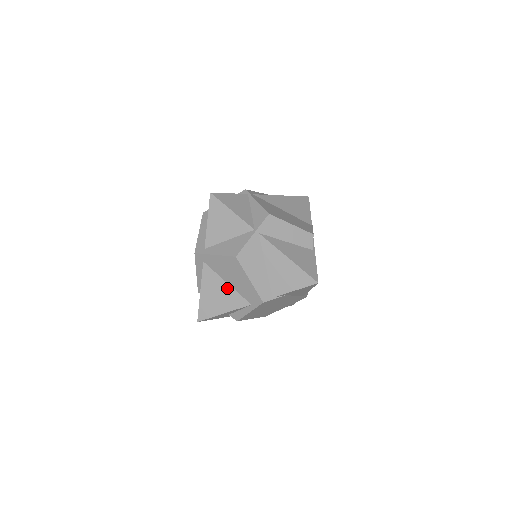
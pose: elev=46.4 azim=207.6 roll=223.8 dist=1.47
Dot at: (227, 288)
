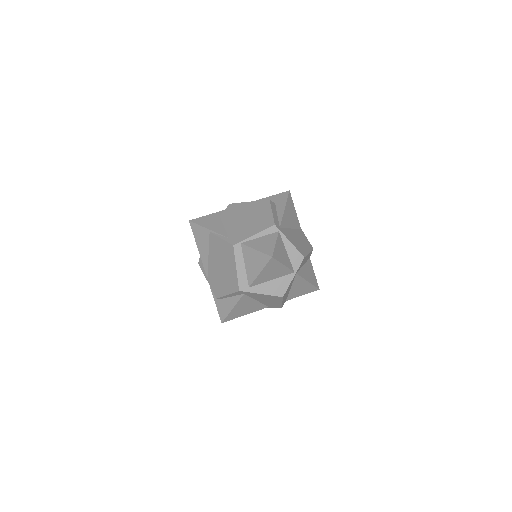
Dot at: (255, 303)
